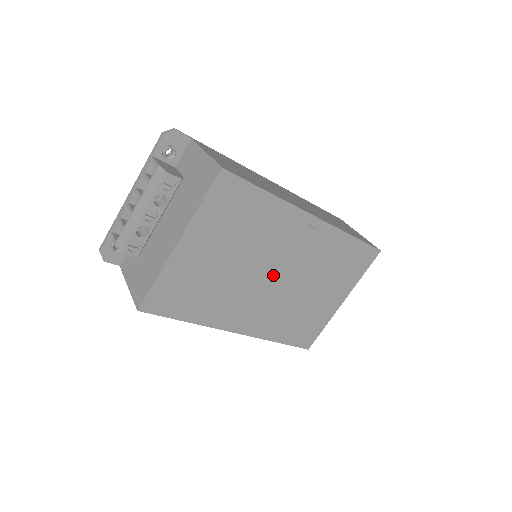
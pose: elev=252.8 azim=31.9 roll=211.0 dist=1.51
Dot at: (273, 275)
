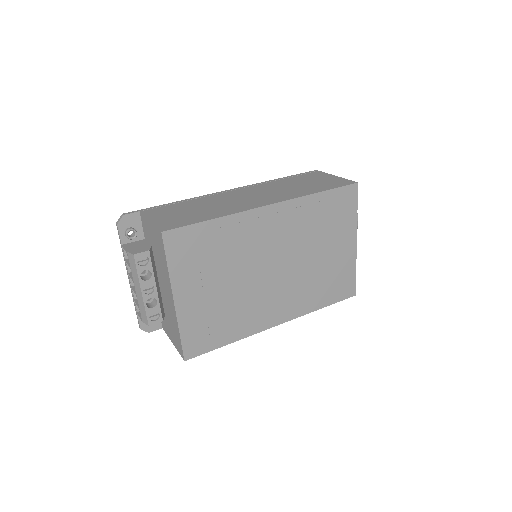
Dot at: (272, 268)
